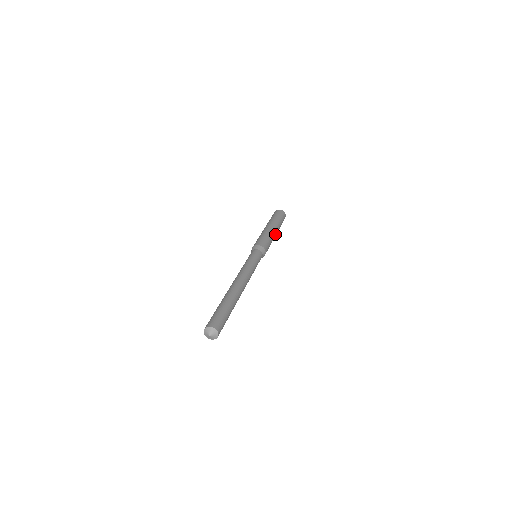
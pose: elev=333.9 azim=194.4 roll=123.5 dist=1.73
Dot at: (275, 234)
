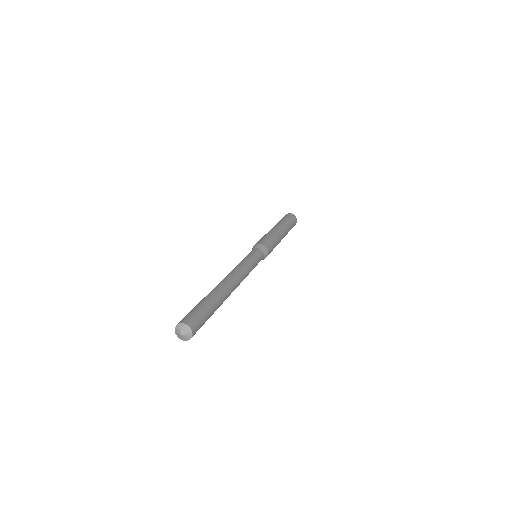
Dot at: (282, 235)
